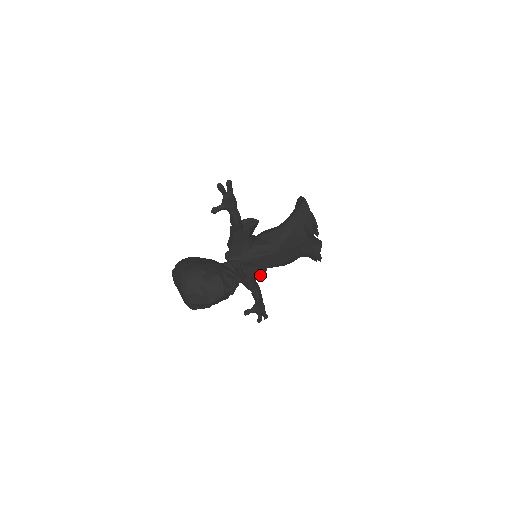
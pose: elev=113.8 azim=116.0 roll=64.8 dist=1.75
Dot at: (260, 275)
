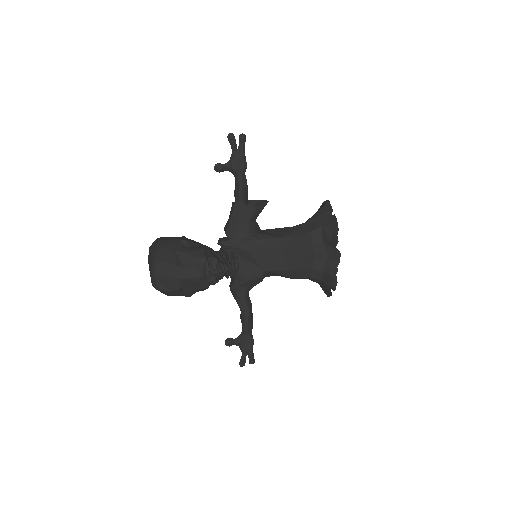
Dot at: (255, 280)
